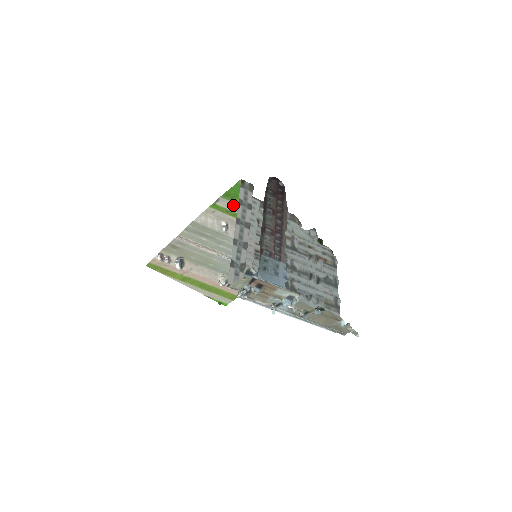
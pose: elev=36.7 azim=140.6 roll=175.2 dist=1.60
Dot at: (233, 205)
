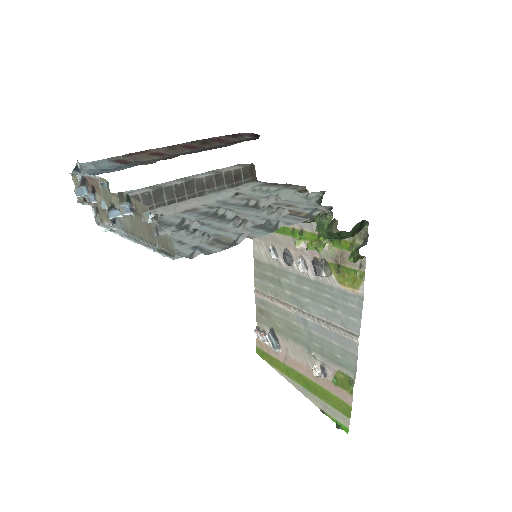
Dot at: occluded
